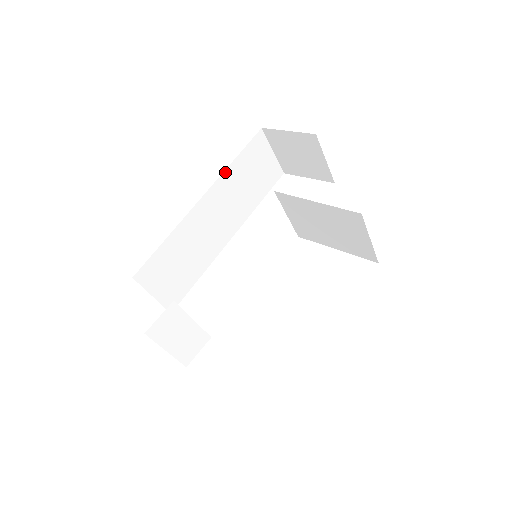
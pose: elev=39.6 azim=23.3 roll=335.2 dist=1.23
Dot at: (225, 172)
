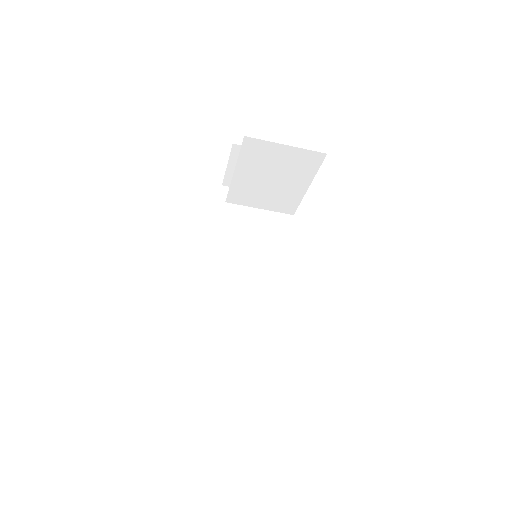
Dot at: (217, 234)
